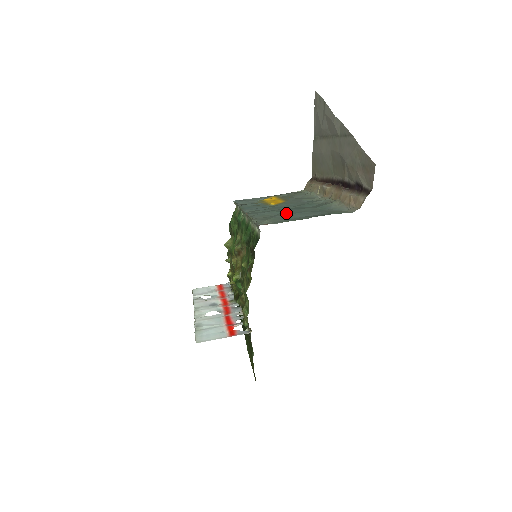
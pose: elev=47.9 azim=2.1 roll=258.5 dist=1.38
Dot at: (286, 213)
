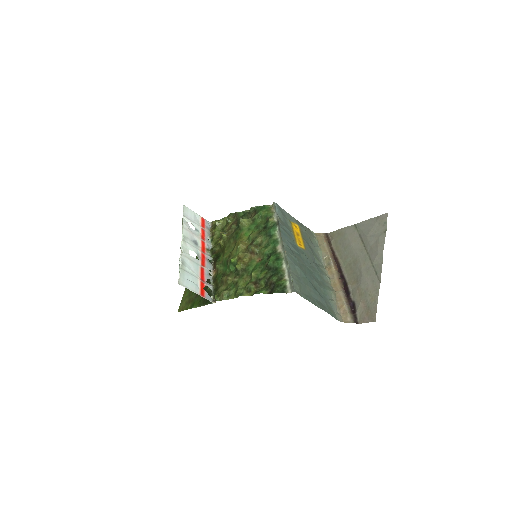
Dot at: (308, 282)
